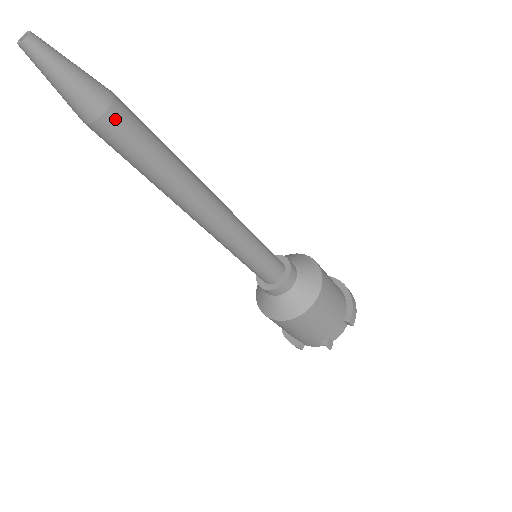
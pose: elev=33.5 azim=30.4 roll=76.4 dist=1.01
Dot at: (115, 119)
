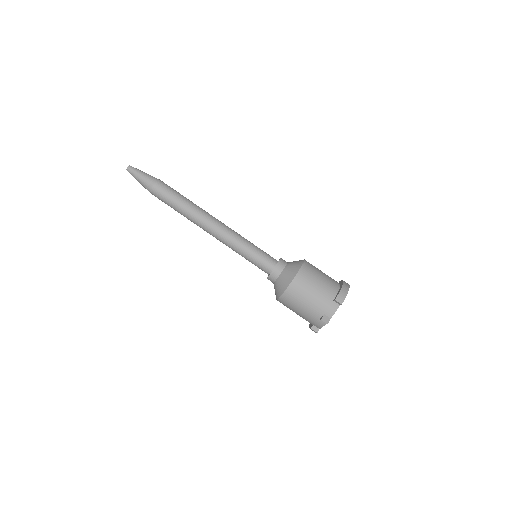
Dot at: (157, 187)
